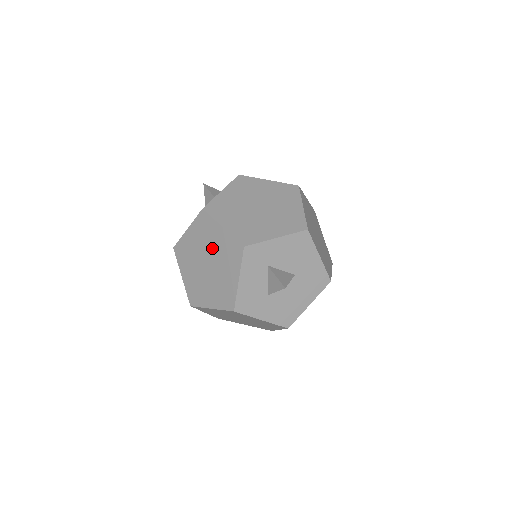
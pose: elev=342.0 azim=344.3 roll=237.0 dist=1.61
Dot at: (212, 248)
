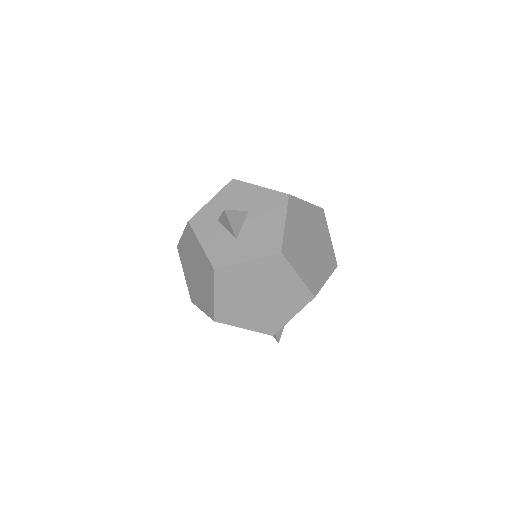
Dot at: (189, 257)
